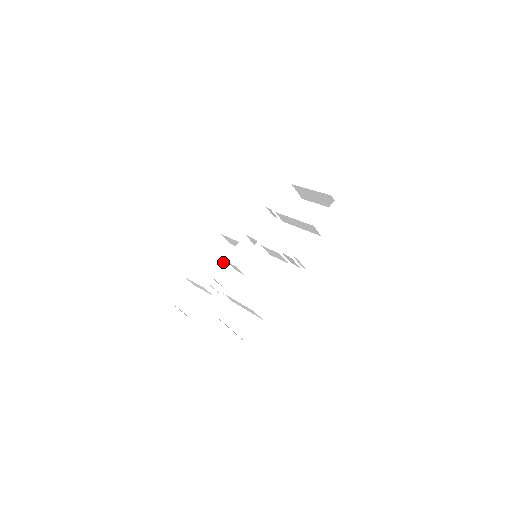
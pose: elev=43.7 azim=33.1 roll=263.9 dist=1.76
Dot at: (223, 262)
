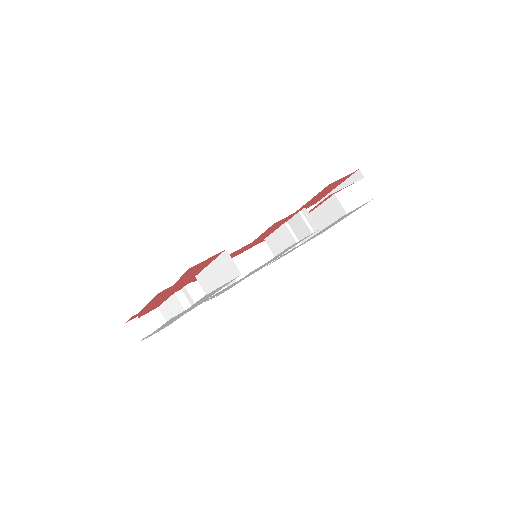
Dot at: occluded
